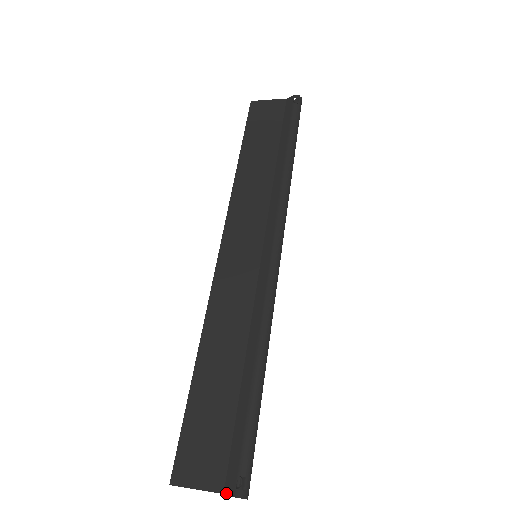
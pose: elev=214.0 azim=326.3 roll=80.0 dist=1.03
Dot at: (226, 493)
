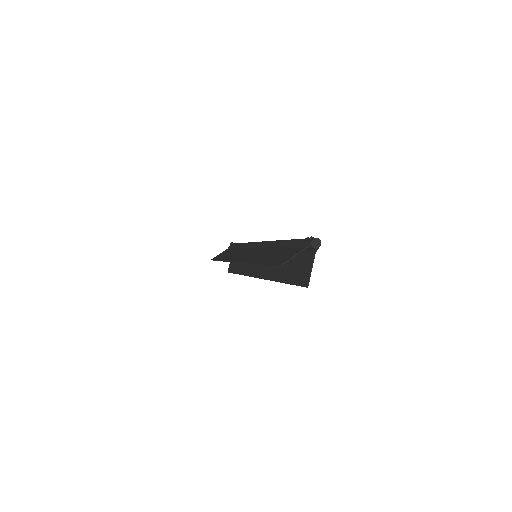
Dot at: (308, 245)
